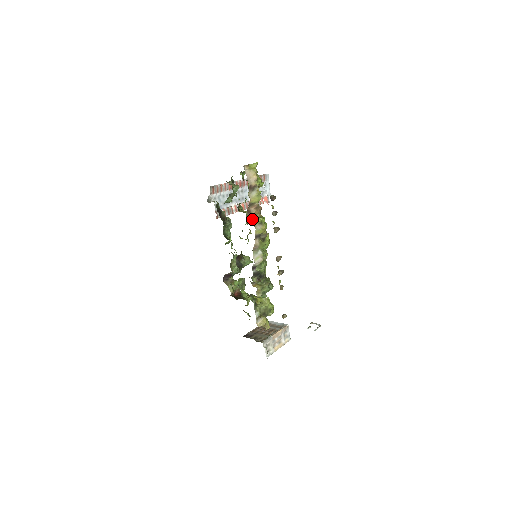
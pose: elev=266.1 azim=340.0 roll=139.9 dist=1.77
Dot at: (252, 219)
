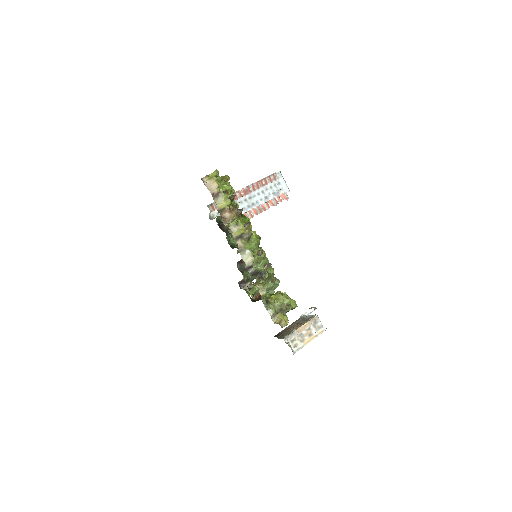
Dot at: occluded
